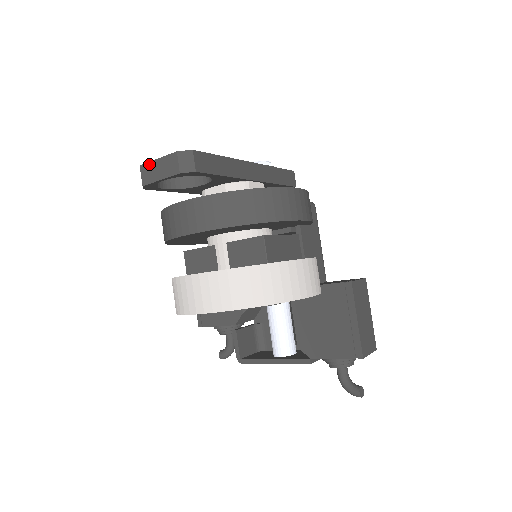
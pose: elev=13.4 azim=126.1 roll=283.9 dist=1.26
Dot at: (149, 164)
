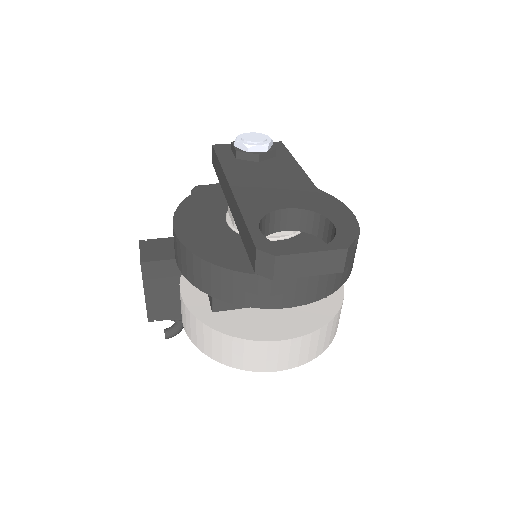
Dot at: (295, 257)
